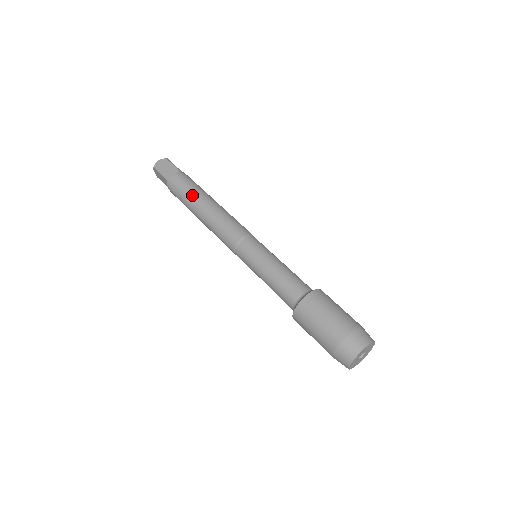
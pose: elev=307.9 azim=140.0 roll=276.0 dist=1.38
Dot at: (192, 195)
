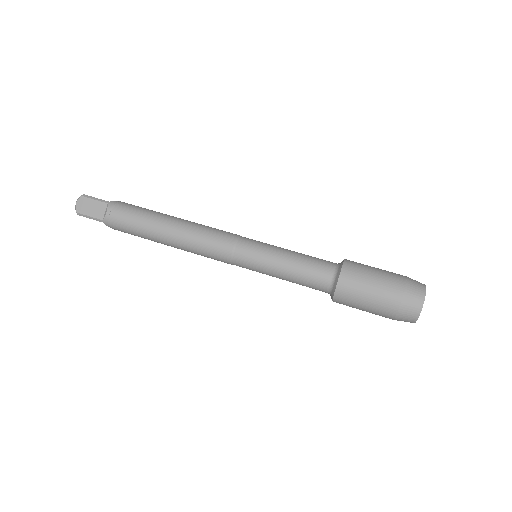
Dot at: (145, 228)
